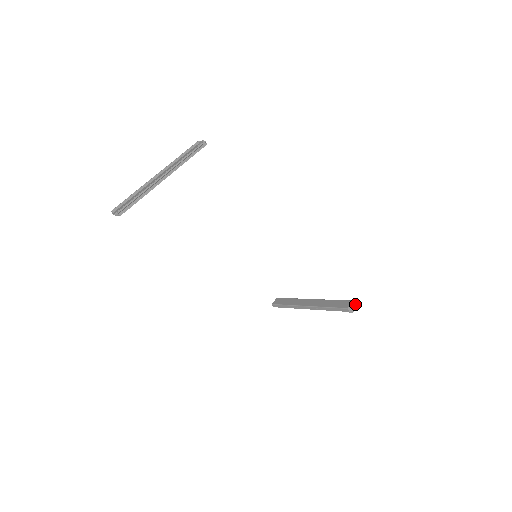
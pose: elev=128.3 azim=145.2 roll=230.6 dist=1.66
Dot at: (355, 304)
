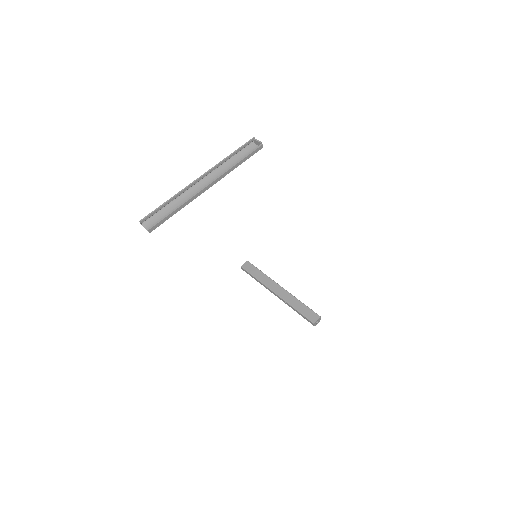
Dot at: occluded
